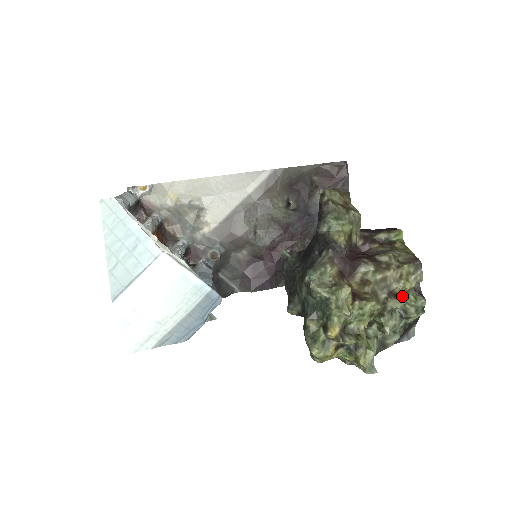
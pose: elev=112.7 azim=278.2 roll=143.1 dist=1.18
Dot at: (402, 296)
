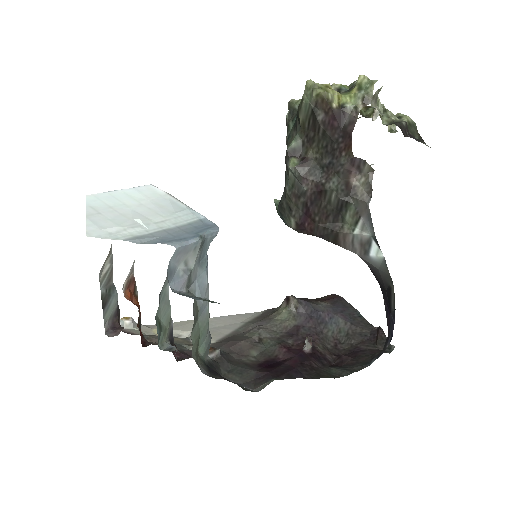
Dot at: occluded
